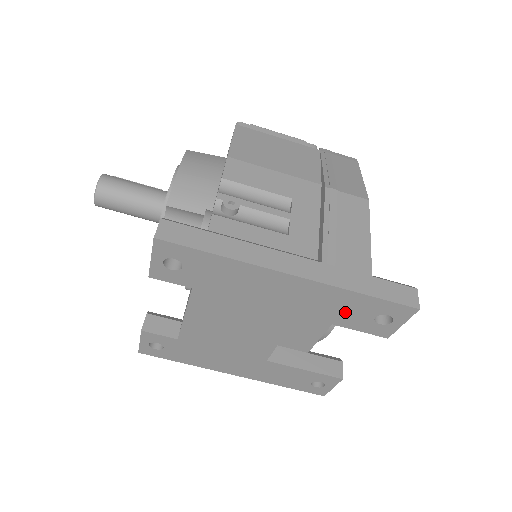
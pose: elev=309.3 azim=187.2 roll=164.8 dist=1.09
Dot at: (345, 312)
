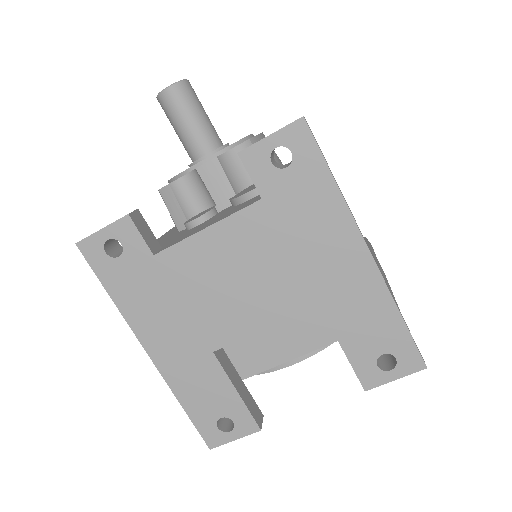
Dot at: (364, 330)
